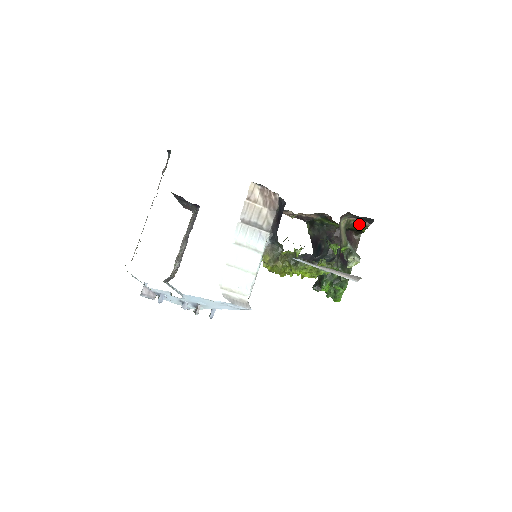
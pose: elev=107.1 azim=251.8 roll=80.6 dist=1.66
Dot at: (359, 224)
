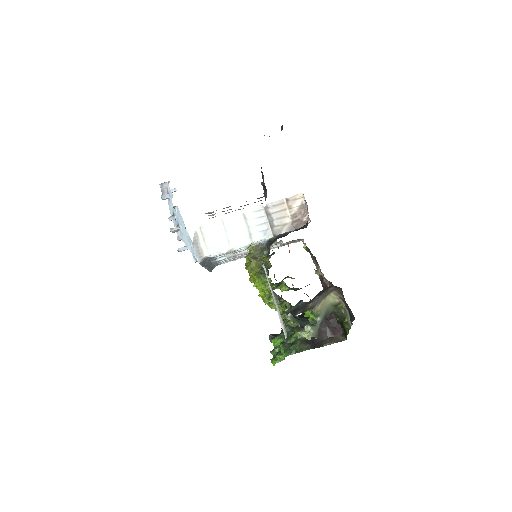
Dot at: (346, 318)
